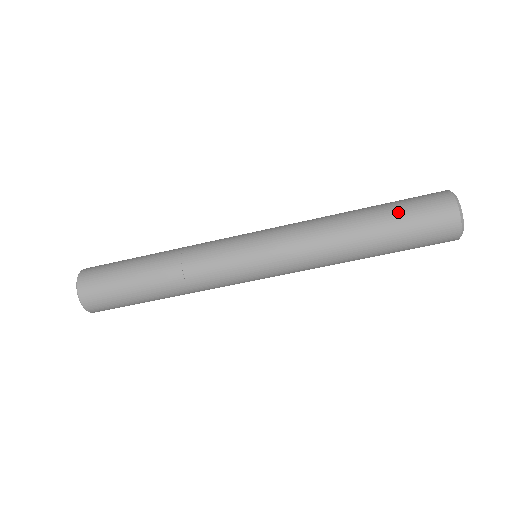
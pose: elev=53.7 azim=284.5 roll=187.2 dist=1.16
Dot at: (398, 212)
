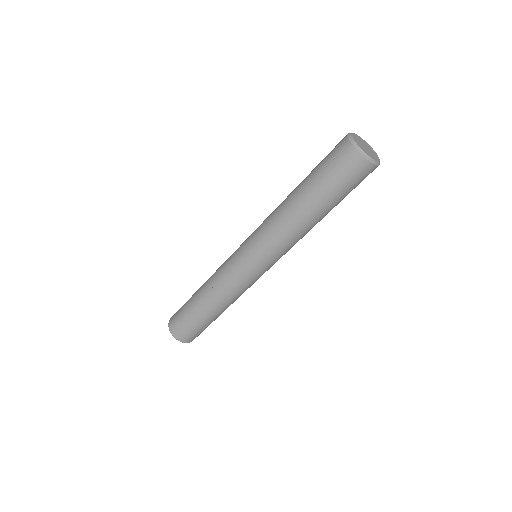
Dot at: (317, 175)
